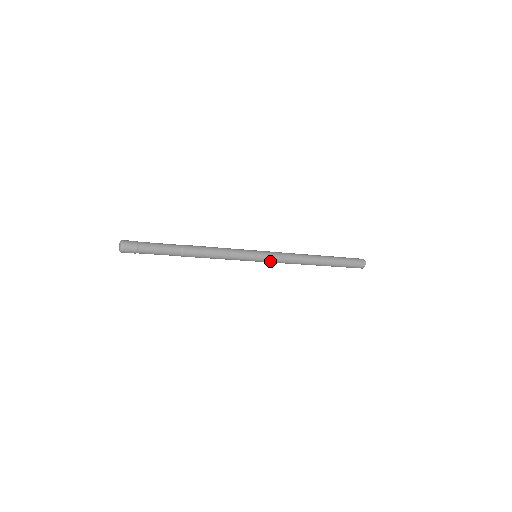
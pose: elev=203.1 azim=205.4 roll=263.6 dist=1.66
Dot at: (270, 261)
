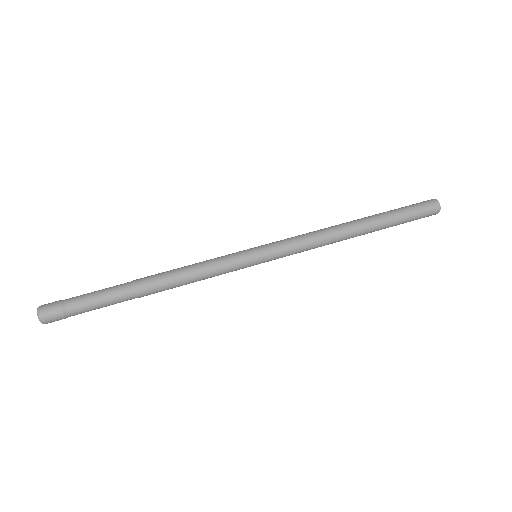
Dot at: (280, 255)
